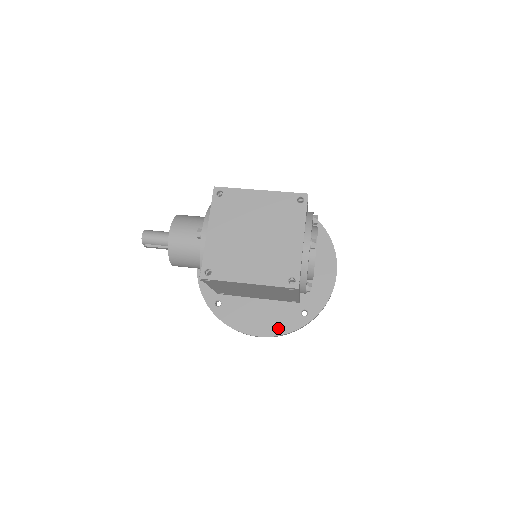
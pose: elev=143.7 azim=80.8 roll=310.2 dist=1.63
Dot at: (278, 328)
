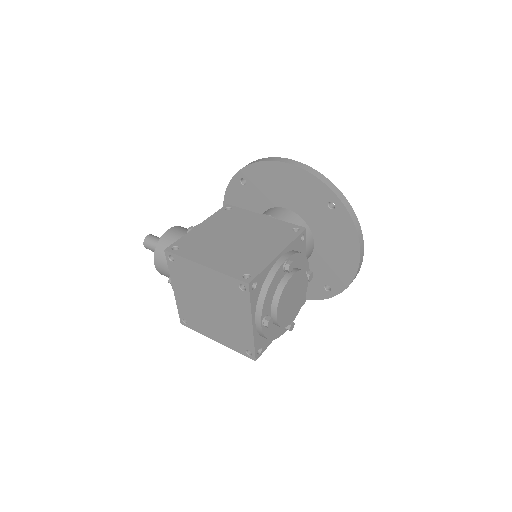
Dot at: occluded
